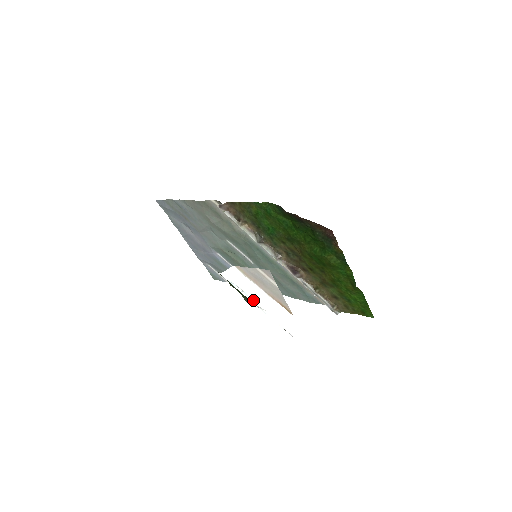
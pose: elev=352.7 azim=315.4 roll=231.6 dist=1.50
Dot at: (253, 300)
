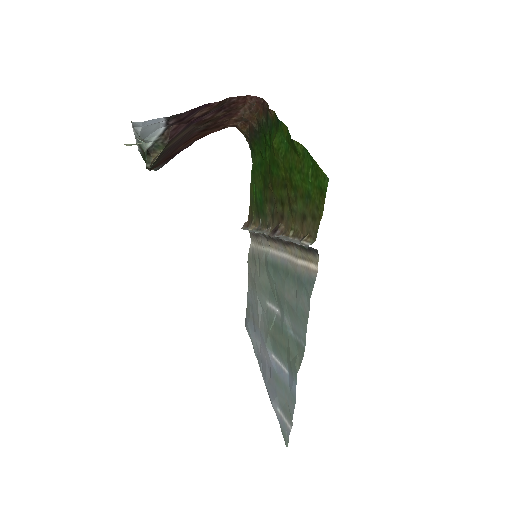
Dot at: occluded
